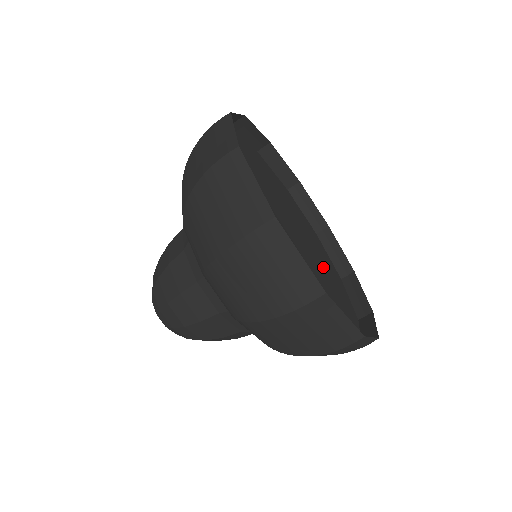
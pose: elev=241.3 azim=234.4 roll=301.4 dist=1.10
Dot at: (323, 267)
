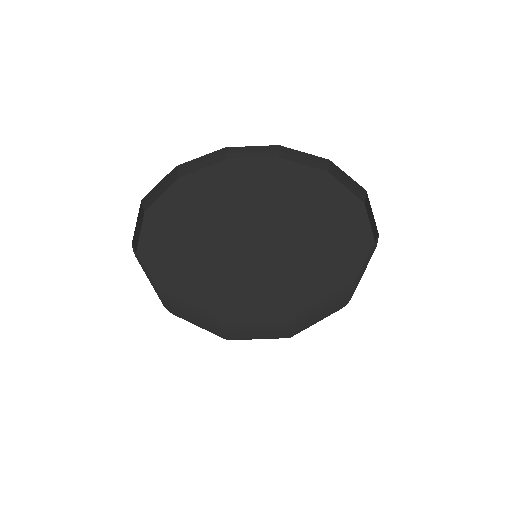
Dot at: (301, 206)
